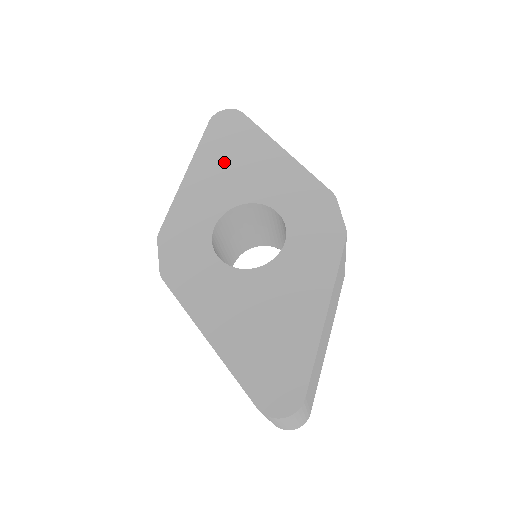
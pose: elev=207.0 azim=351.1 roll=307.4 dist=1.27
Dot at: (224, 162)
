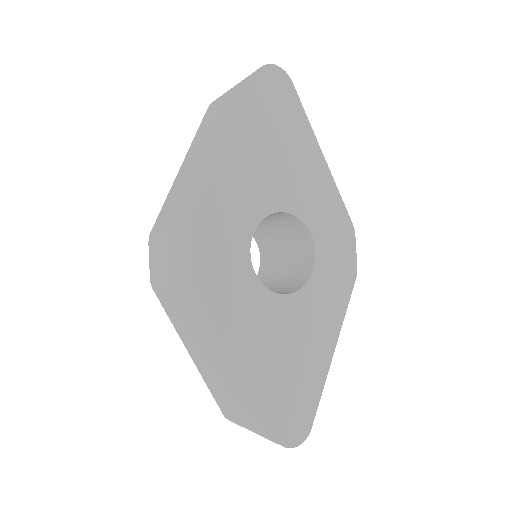
Dot at: (269, 146)
